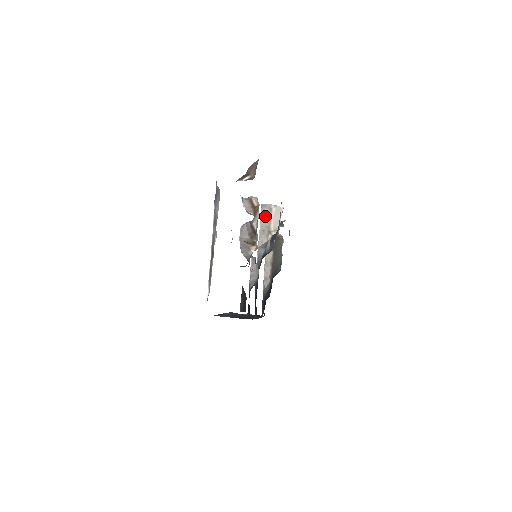
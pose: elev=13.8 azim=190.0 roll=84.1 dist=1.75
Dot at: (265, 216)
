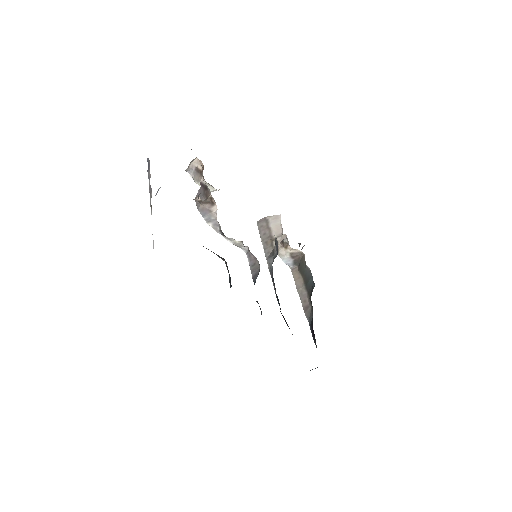
Dot at: (263, 230)
